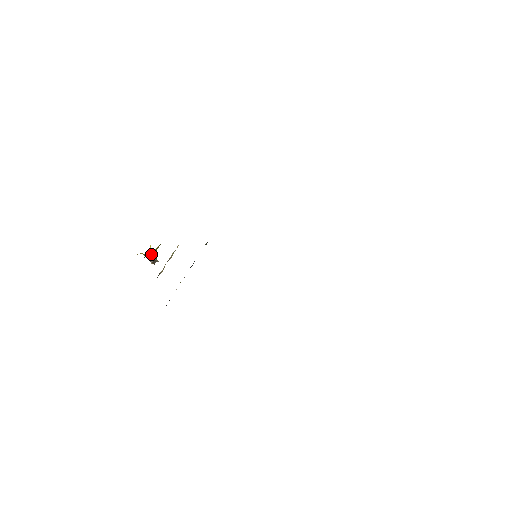
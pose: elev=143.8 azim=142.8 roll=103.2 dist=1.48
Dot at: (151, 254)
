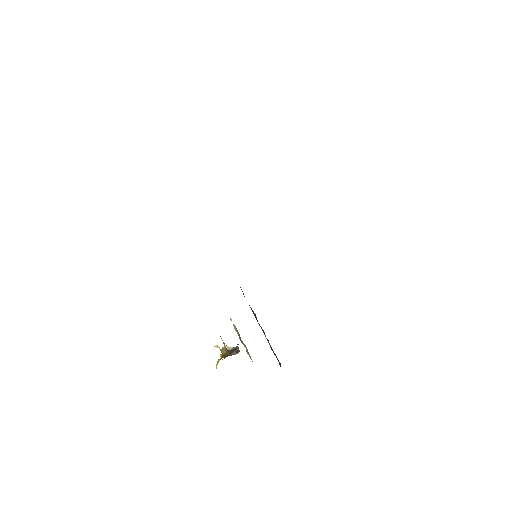
Dot at: (226, 350)
